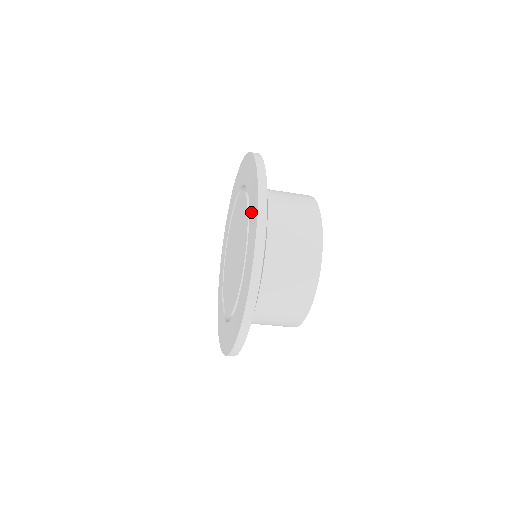
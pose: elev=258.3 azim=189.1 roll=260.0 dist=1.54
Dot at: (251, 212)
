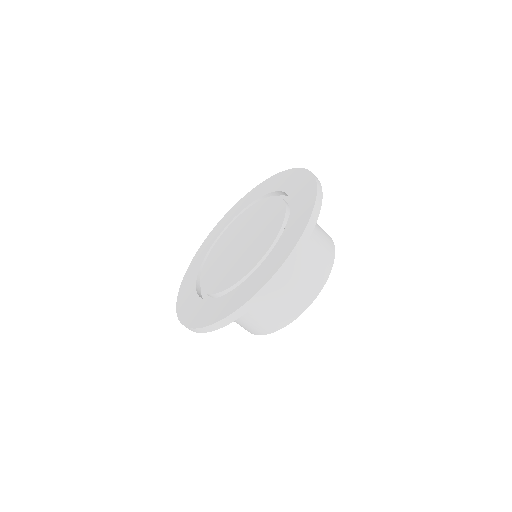
Dot at: (290, 227)
